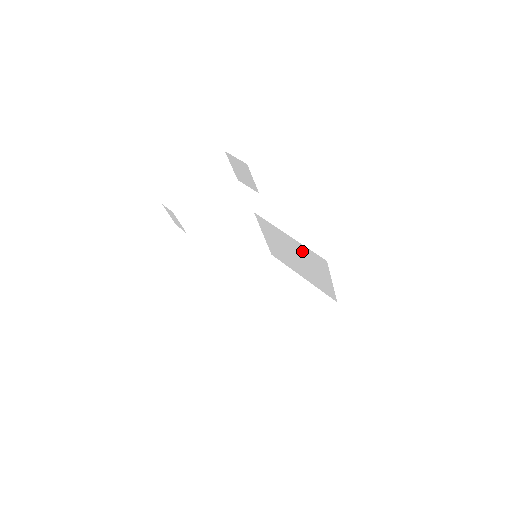
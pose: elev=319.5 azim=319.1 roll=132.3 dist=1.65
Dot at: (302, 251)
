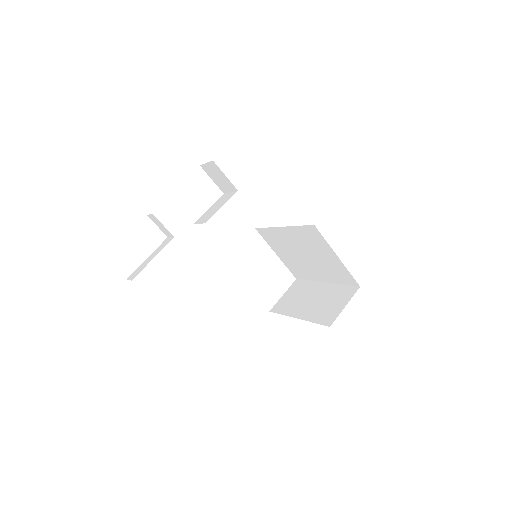
Dot at: (299, 237)
